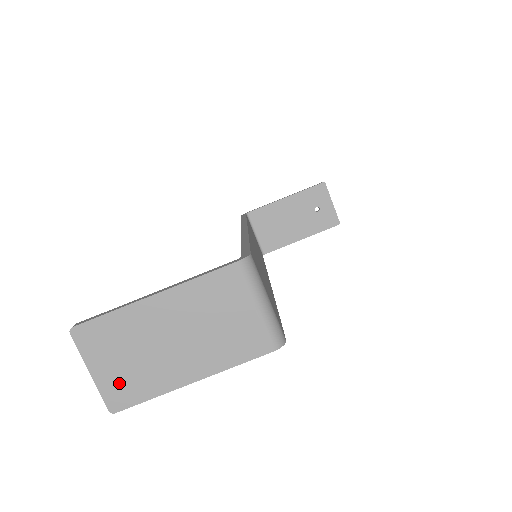
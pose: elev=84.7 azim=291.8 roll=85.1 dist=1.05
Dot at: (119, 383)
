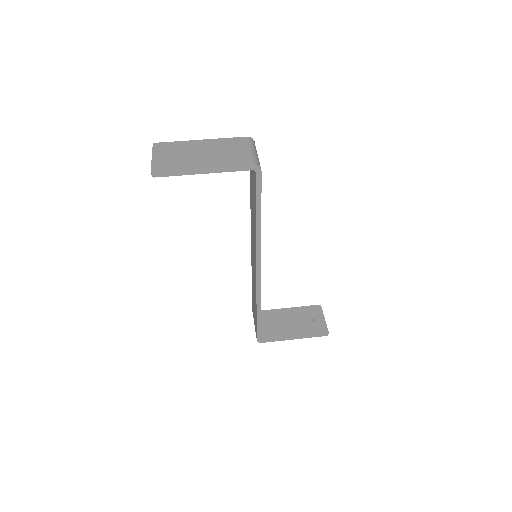
Dot at: (164, 163)
